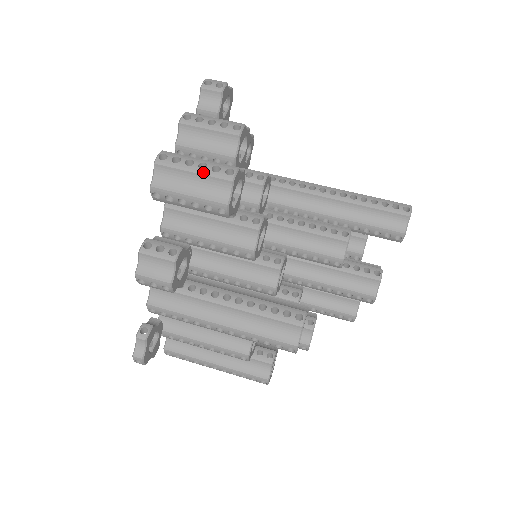
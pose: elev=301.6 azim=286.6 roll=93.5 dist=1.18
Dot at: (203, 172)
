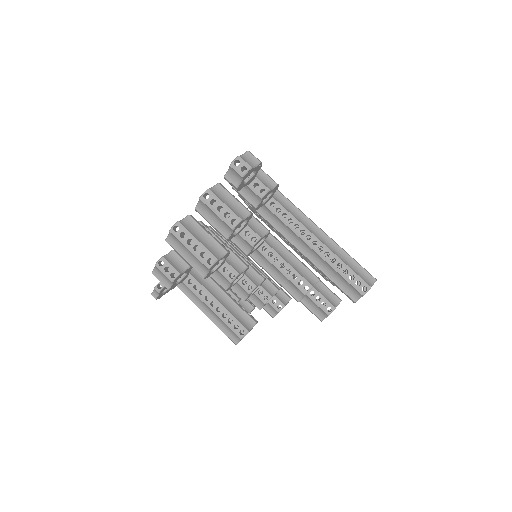
Dot at: (194, 253)
